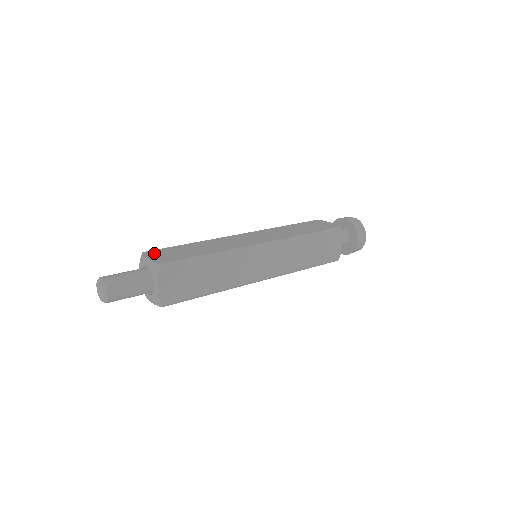
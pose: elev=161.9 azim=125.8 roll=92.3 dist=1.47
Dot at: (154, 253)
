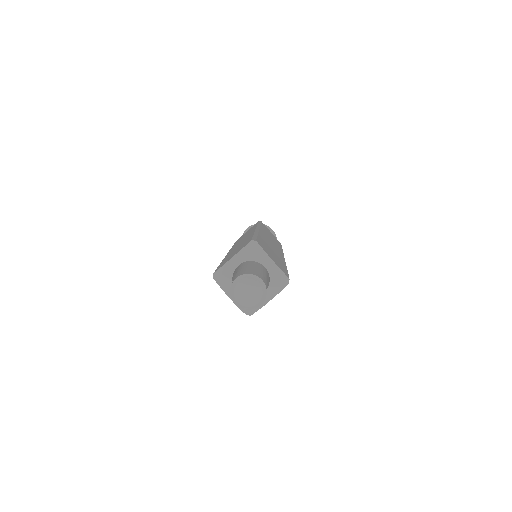
Dot at: (223, 263)
